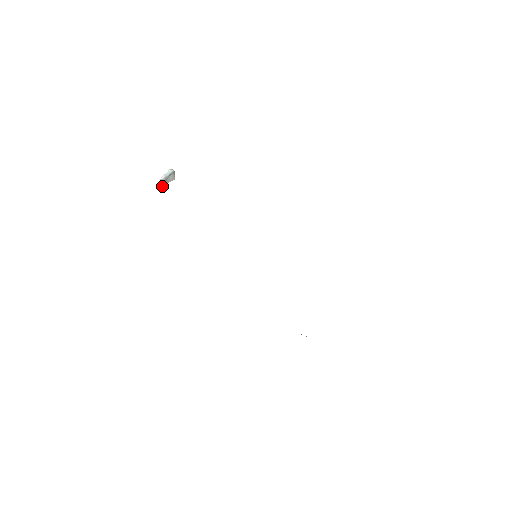
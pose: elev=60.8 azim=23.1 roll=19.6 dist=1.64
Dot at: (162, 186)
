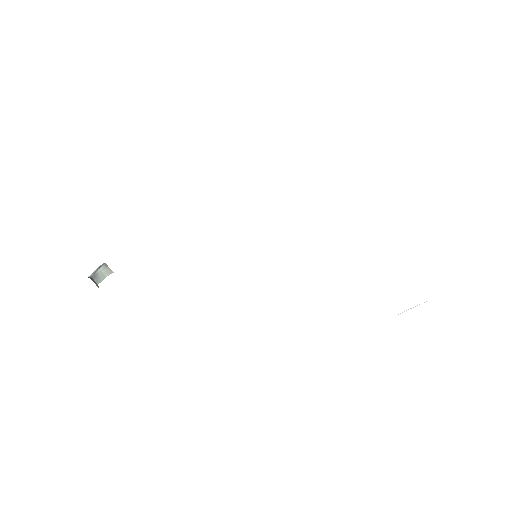
Dot at: occluded
